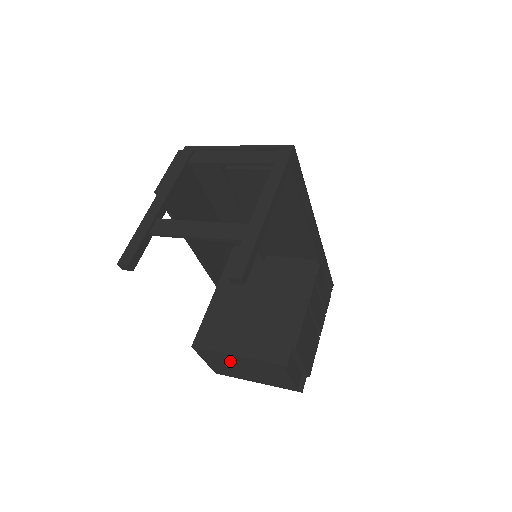
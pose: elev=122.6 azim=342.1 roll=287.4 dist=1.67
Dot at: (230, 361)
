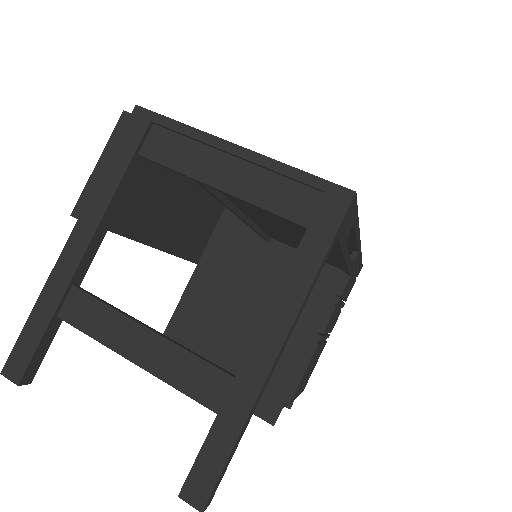
Dot at: occluded
